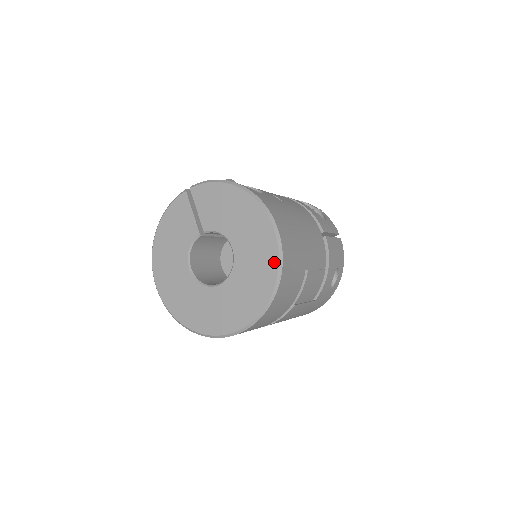
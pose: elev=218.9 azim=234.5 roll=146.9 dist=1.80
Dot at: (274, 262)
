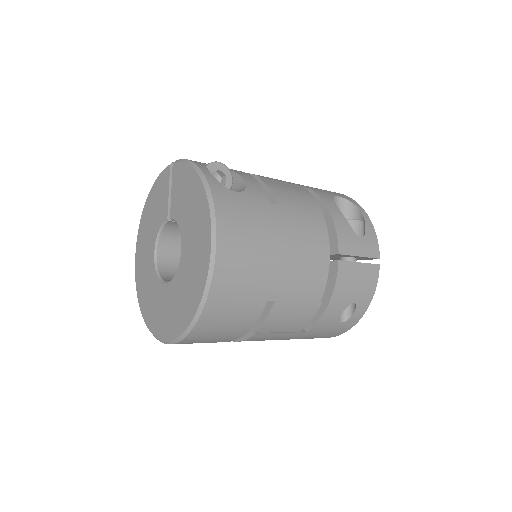
Dot at: (202, 284)
